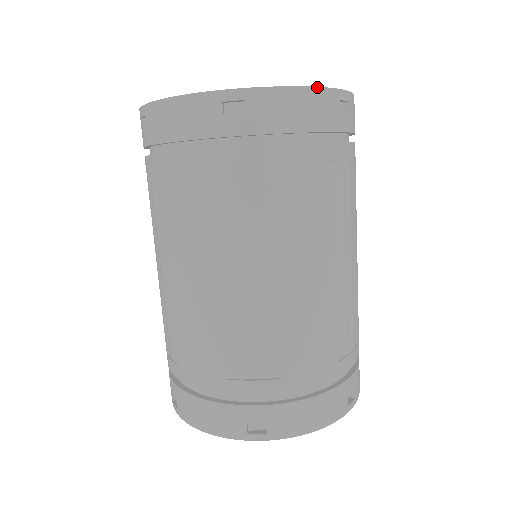
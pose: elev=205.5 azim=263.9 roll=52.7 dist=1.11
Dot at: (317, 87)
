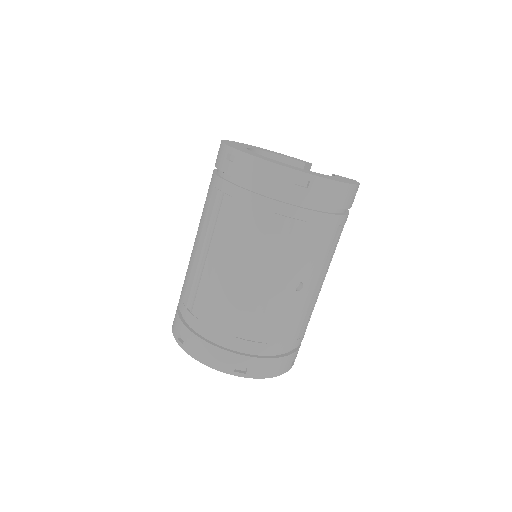
Dot at: (276, 164)
